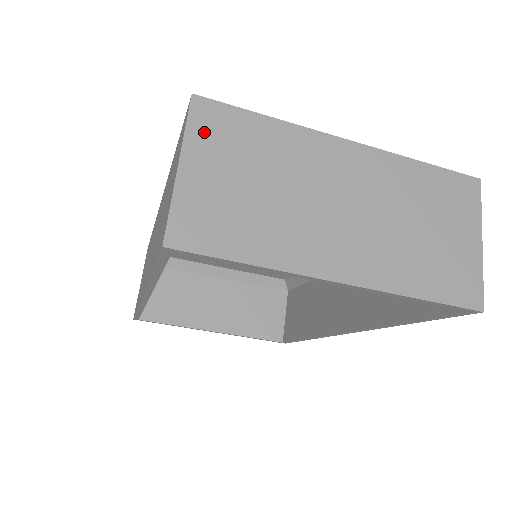
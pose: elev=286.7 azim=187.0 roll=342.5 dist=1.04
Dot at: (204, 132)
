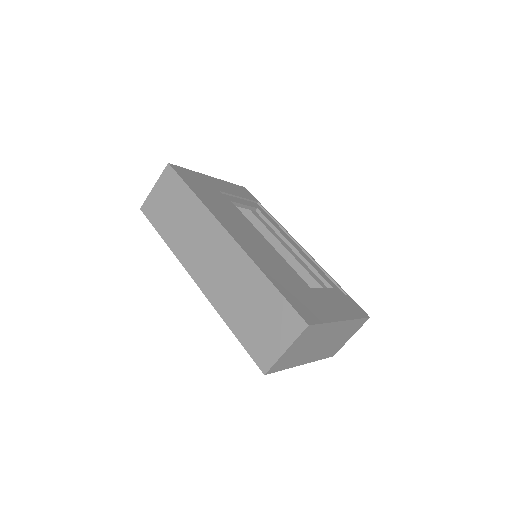
Dot at: (302, 337)
